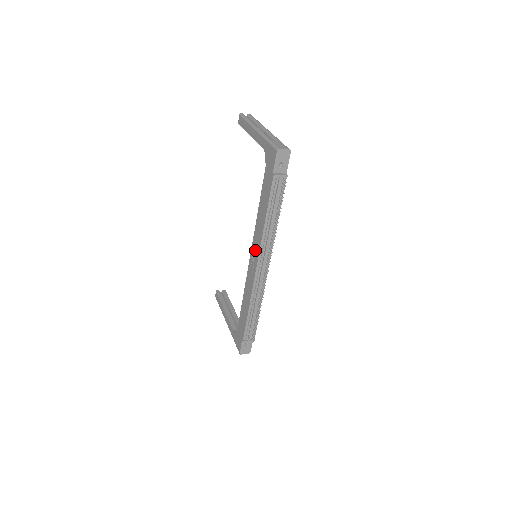
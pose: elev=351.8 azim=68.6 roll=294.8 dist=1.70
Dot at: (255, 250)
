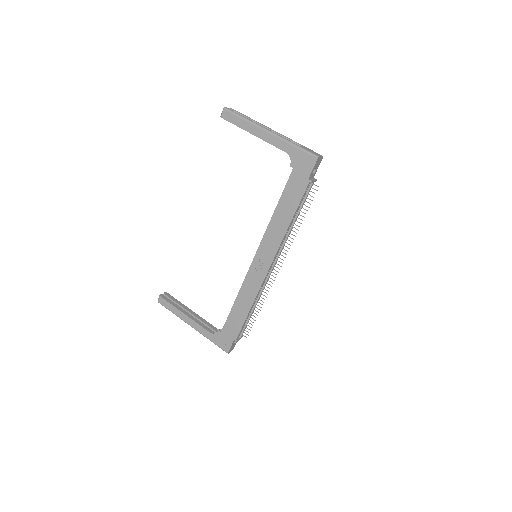
Dot at: (267, 251)
